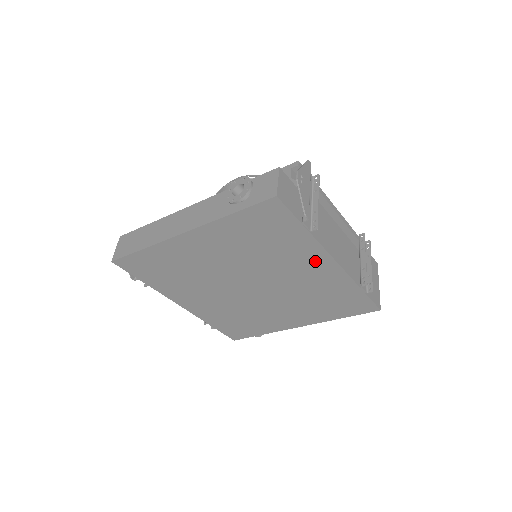
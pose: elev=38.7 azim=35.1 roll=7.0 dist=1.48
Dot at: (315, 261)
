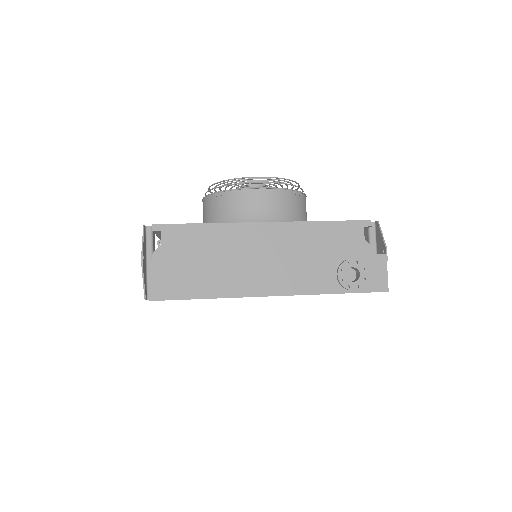
Dot at: occluded
